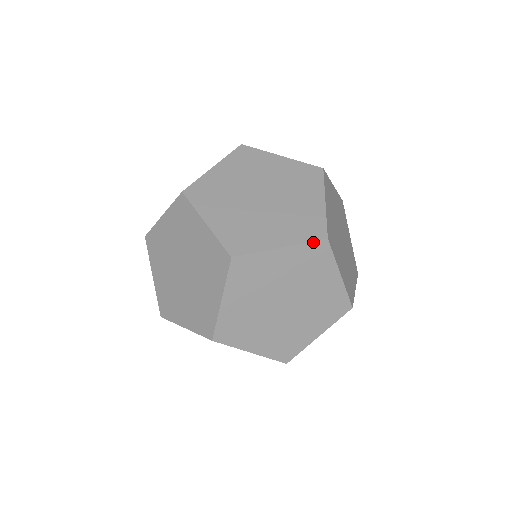
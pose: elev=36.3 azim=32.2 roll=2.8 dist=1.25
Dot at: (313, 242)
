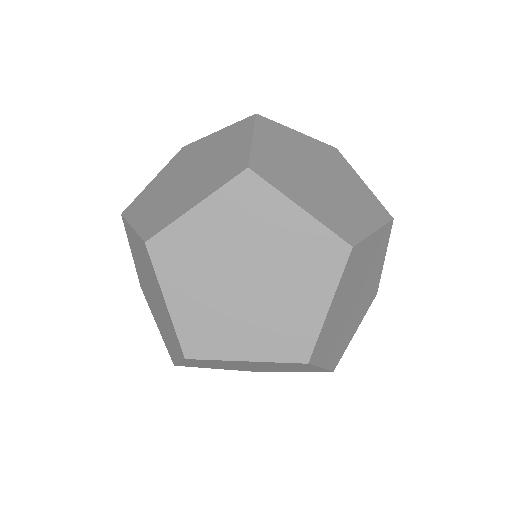
Dot at: (288, 363)
